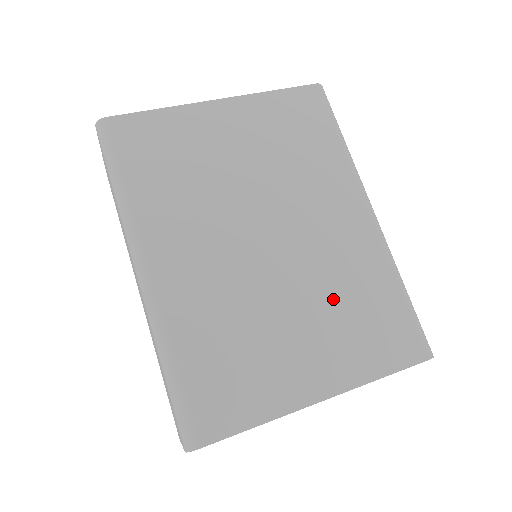
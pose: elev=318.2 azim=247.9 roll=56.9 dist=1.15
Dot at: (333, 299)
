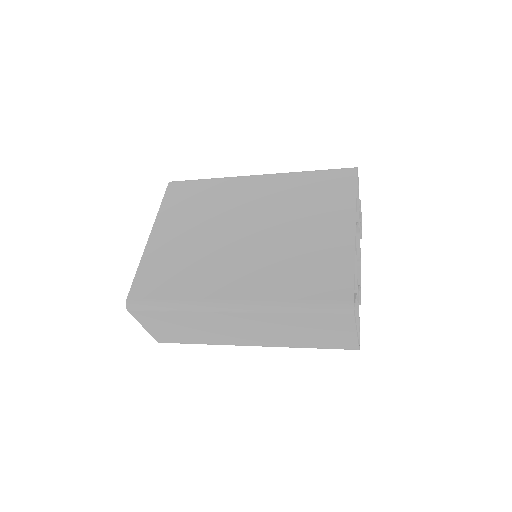
Dot at: (299, 208)
